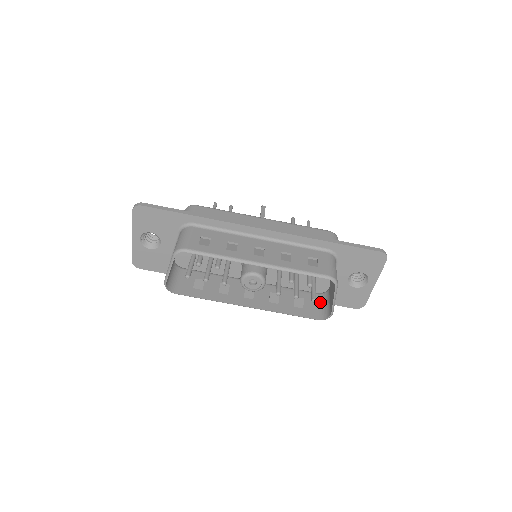
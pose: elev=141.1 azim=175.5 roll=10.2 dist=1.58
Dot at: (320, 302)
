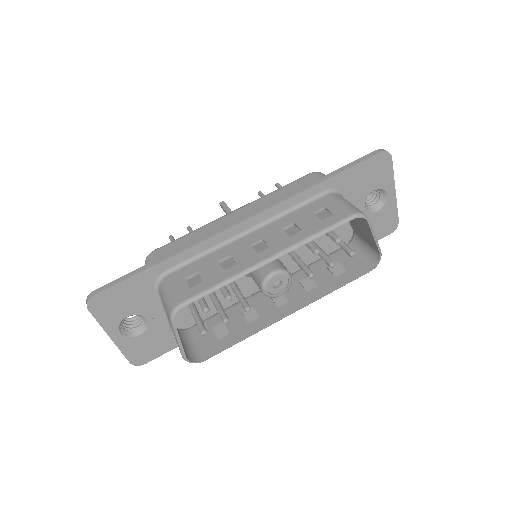
Dot at: (356, 252)
